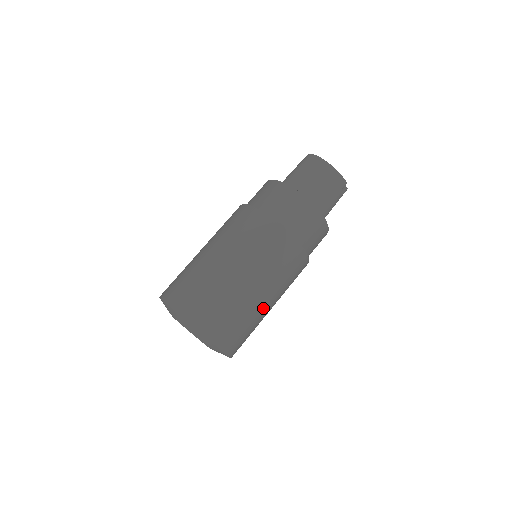
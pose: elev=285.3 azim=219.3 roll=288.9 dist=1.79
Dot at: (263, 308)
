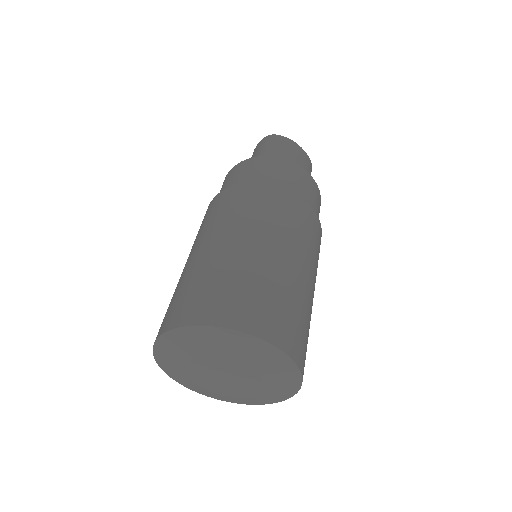
Dot at: occluded
